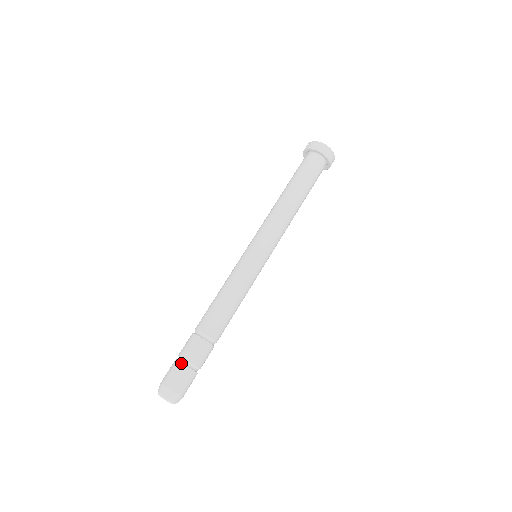
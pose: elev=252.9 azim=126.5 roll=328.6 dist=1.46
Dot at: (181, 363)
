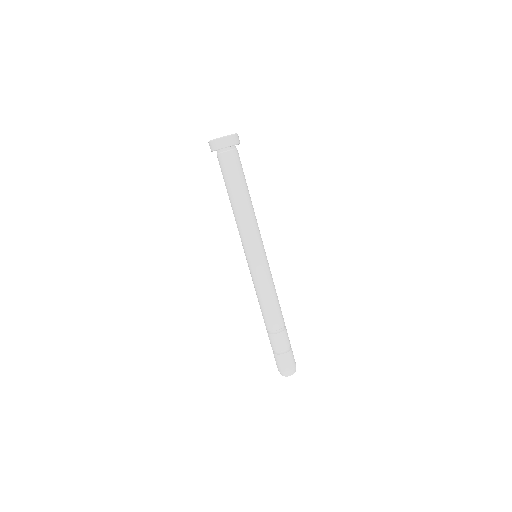
Dot at: (275, 355)
